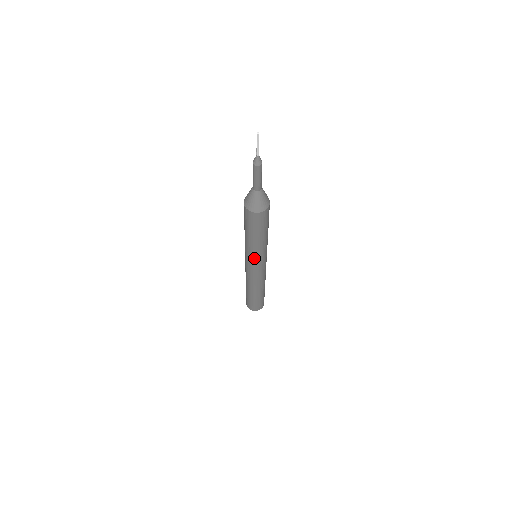
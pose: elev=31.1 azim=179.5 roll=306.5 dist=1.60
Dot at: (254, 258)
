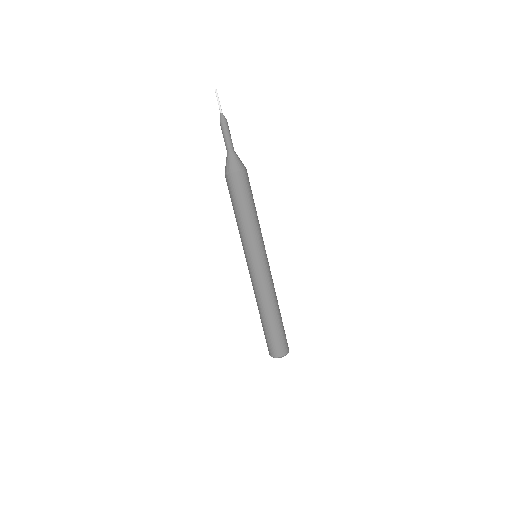
Dot at: (244, 247)
